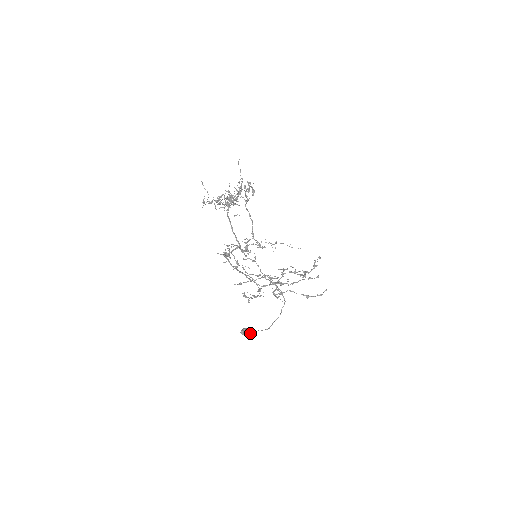
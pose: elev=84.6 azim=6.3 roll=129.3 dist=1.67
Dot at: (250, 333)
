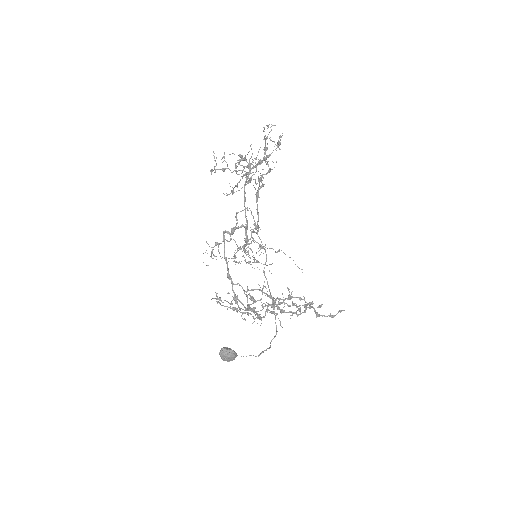
Dot at: (234, 354)
